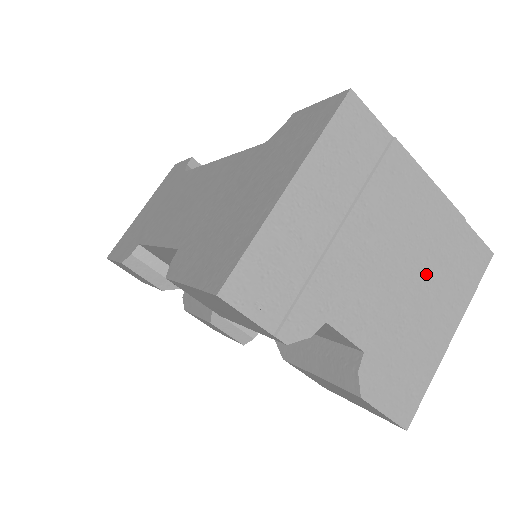
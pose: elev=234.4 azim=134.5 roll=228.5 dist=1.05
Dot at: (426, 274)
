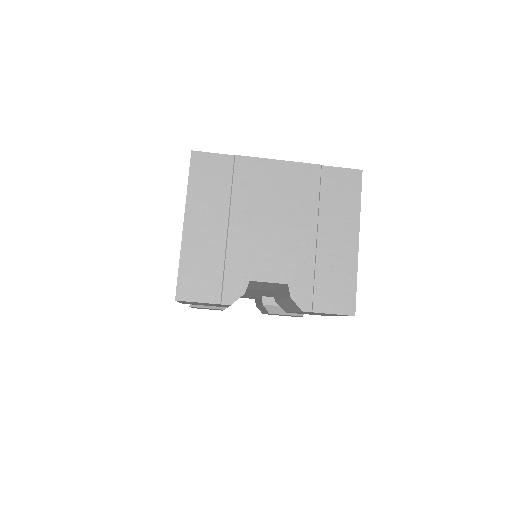
Dot at: (309, 215)
